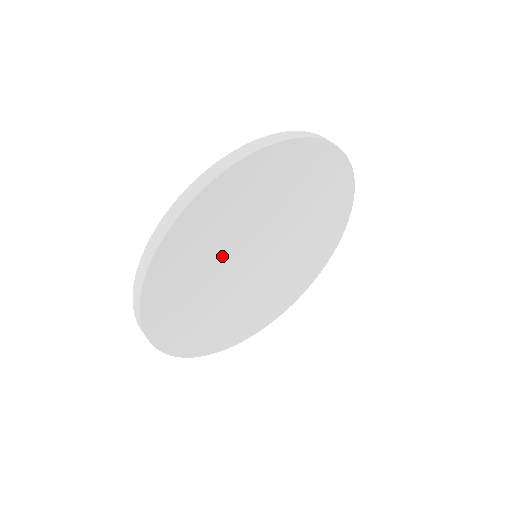
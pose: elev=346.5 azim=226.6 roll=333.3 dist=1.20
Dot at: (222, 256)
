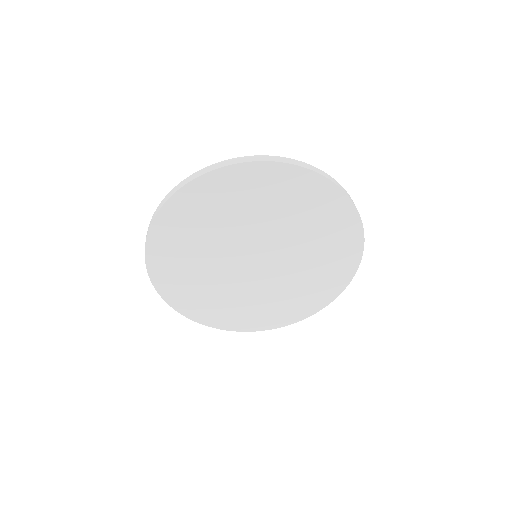
Dot at: (229, 229)
